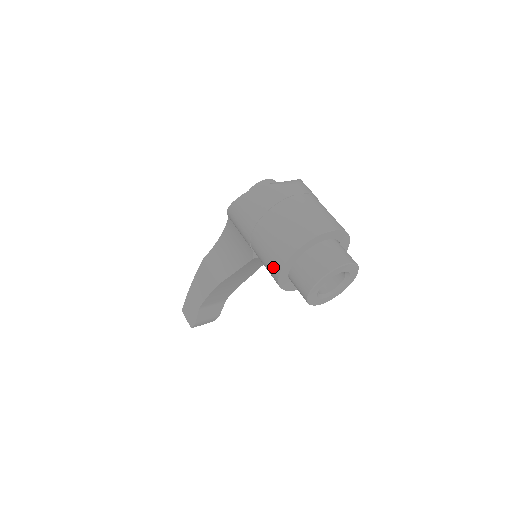
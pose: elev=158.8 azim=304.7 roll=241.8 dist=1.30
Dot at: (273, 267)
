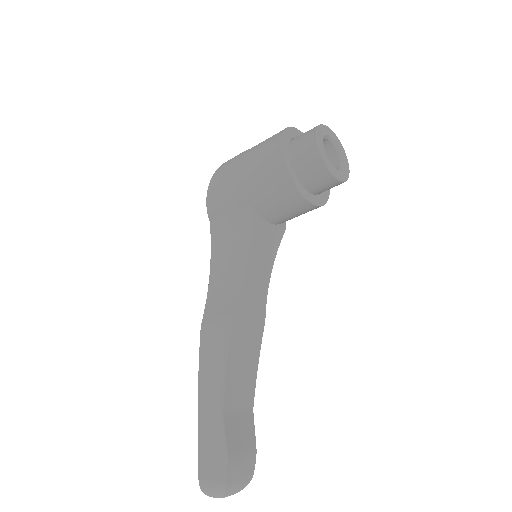
Dot at: (273, 161)
